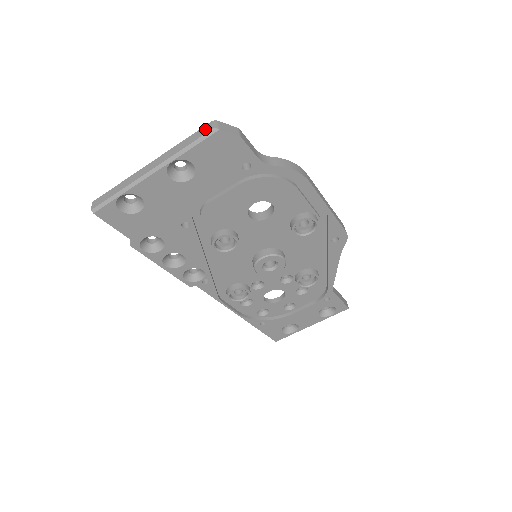
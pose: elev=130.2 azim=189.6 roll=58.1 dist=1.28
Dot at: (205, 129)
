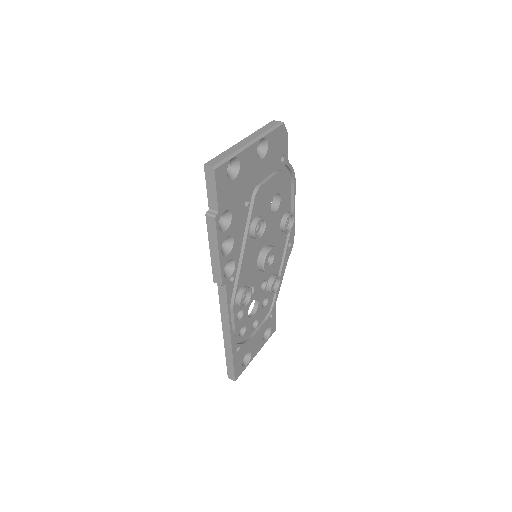
Dot at: (274, 122)
